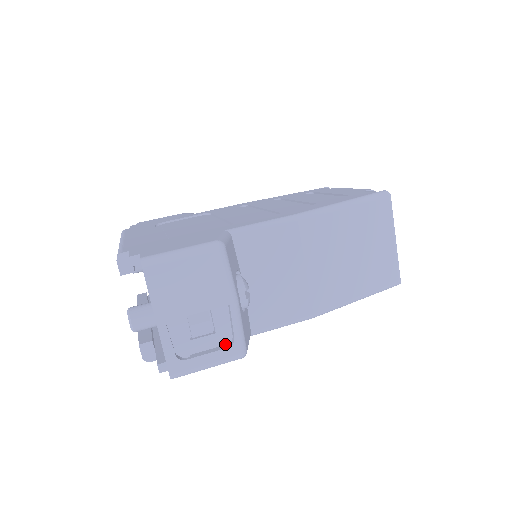
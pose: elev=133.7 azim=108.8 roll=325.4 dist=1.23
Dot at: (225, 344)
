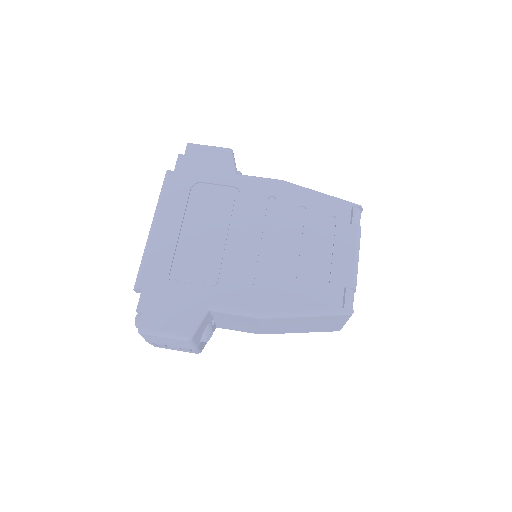
Dot at: (188, 351)
